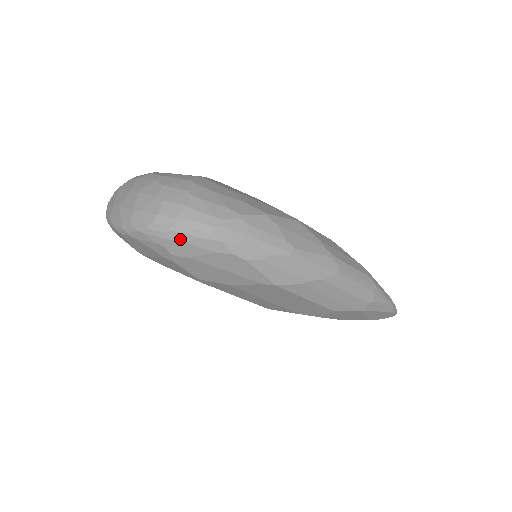
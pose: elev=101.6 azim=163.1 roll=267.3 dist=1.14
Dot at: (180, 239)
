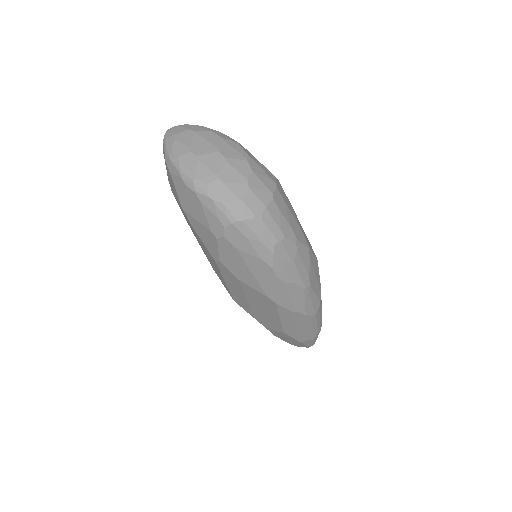
Dot at: (244, 232)
